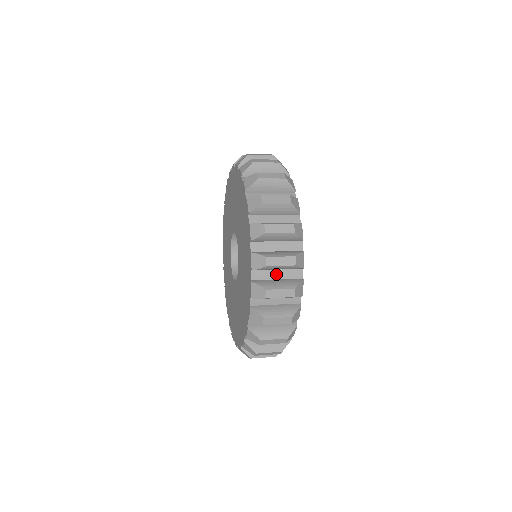
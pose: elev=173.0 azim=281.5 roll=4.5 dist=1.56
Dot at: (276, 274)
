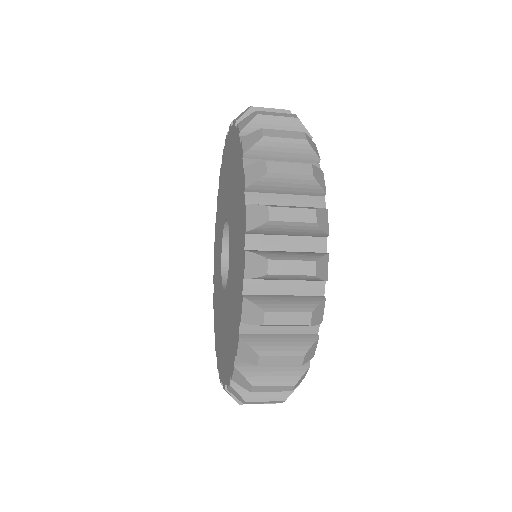
Dot at: occluded
